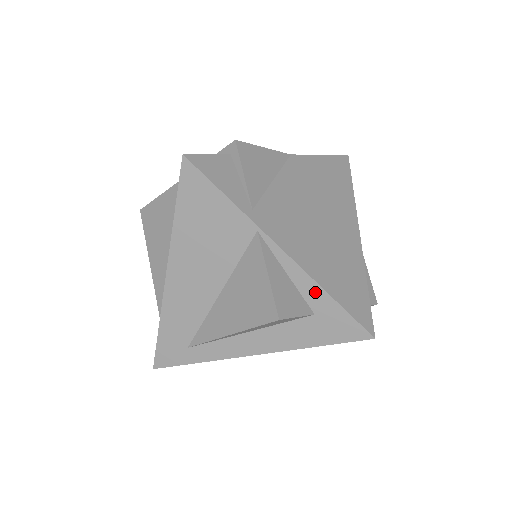
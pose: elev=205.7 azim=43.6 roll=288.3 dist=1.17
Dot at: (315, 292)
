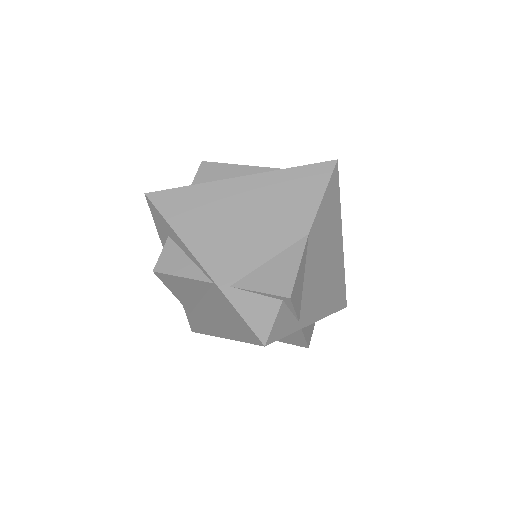
Dot at: occluded
